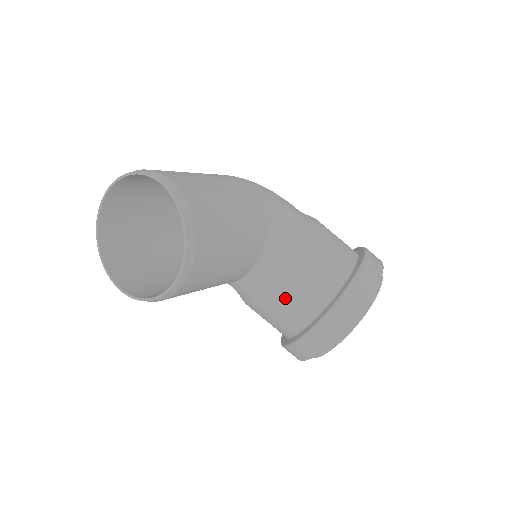
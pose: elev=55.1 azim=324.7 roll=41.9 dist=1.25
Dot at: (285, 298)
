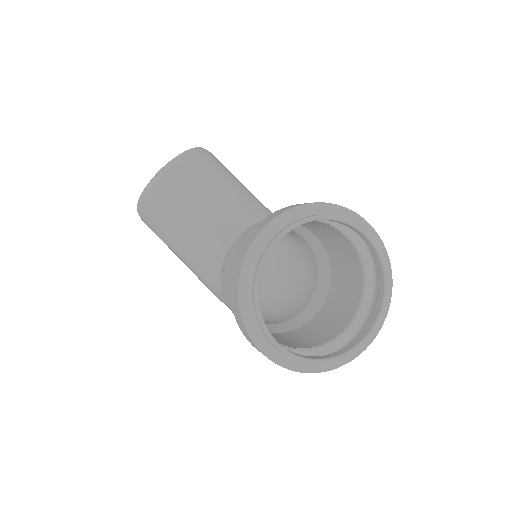
Dot at: occluded
